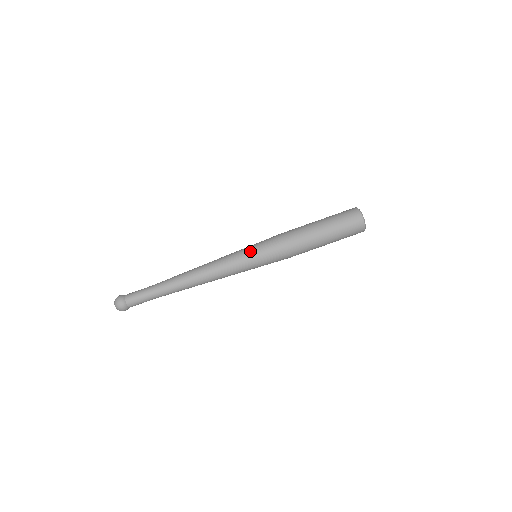
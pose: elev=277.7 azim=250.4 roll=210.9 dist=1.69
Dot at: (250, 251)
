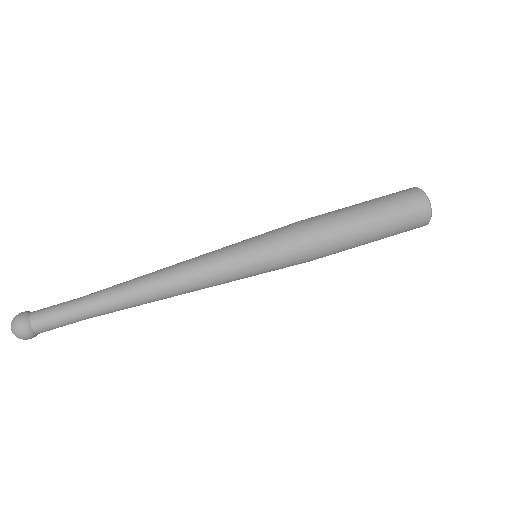
Dot at: (251, 256)
